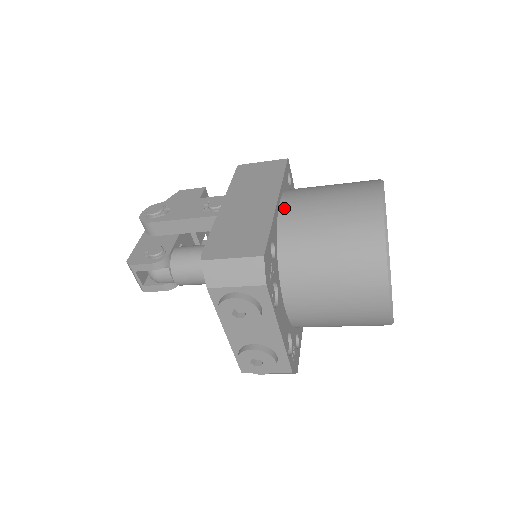
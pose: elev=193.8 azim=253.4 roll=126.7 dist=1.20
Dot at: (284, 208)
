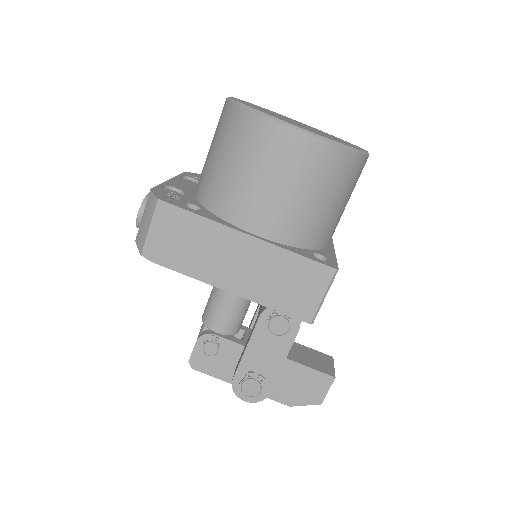
Dot at: occluded
